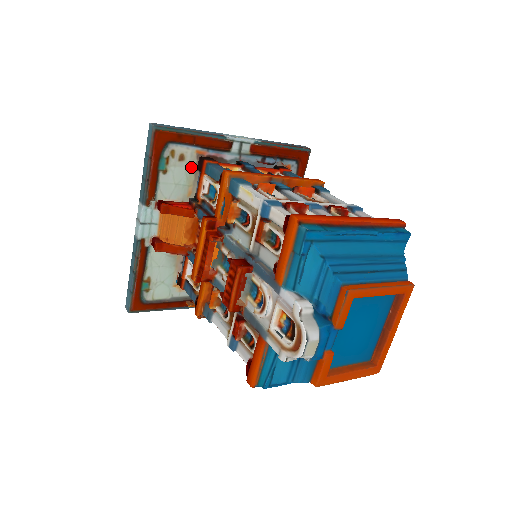
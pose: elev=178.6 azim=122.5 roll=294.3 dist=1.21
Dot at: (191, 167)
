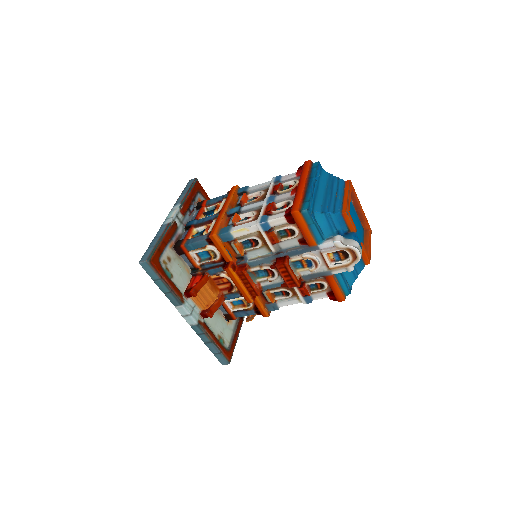
Dot at: (176, 258)
